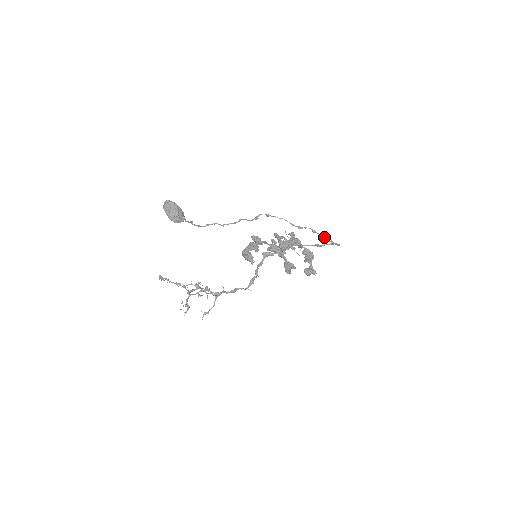
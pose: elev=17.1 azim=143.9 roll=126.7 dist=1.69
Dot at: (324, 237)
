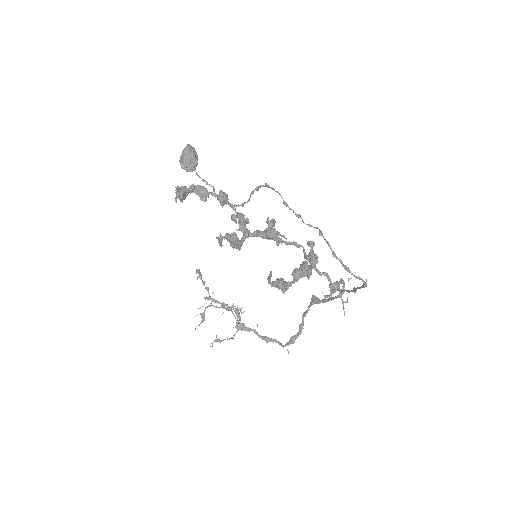
Dot at: (328, 245)
